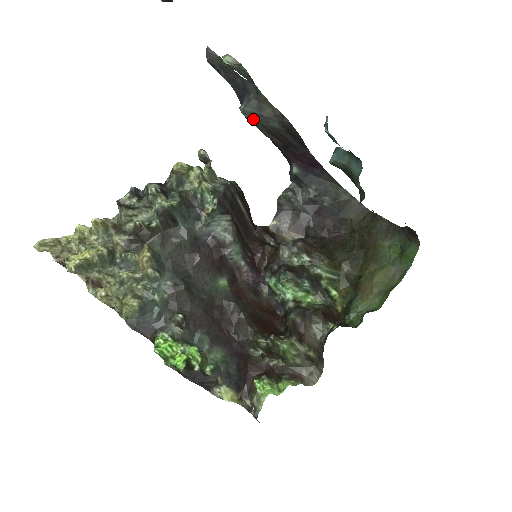
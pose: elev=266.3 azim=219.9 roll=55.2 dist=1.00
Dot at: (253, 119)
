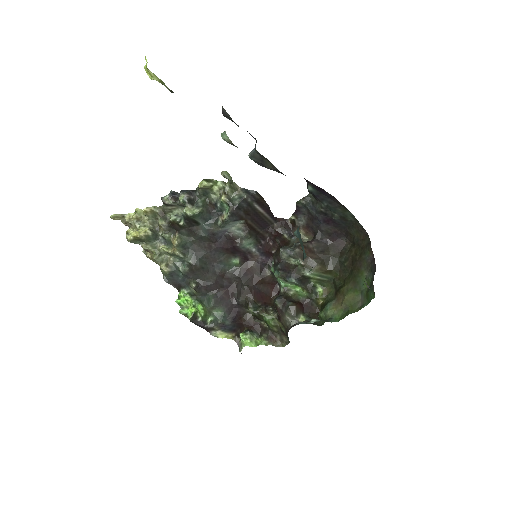
Dot at: (259, 164)
